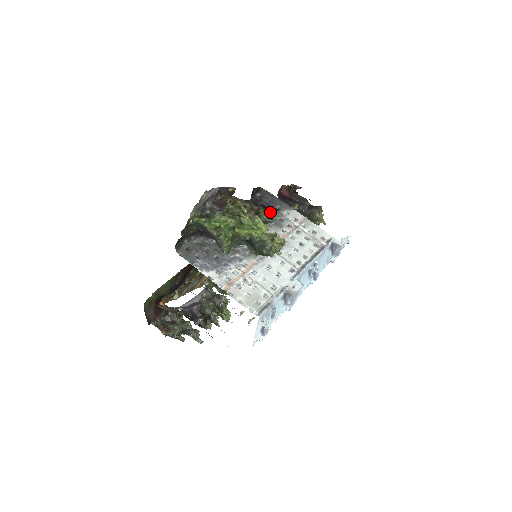
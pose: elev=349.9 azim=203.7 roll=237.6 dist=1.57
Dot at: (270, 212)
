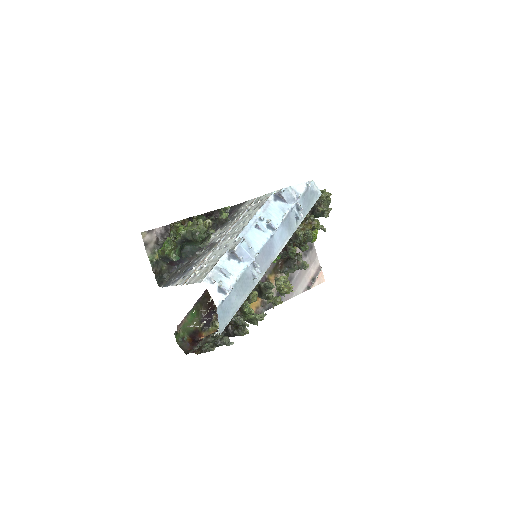
Dot at: (220, 215)
